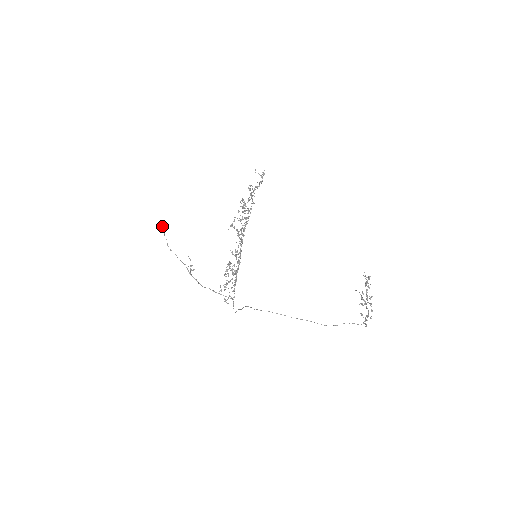
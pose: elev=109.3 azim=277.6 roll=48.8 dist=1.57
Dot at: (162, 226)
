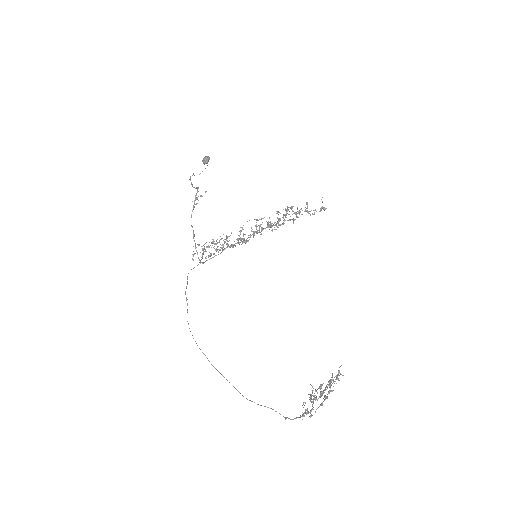
Dot at: (208, 156)
